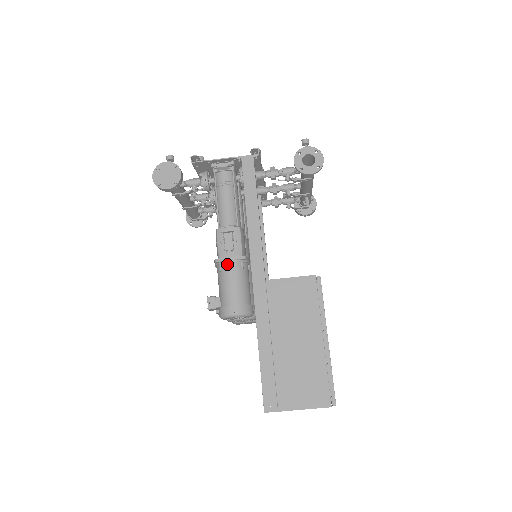
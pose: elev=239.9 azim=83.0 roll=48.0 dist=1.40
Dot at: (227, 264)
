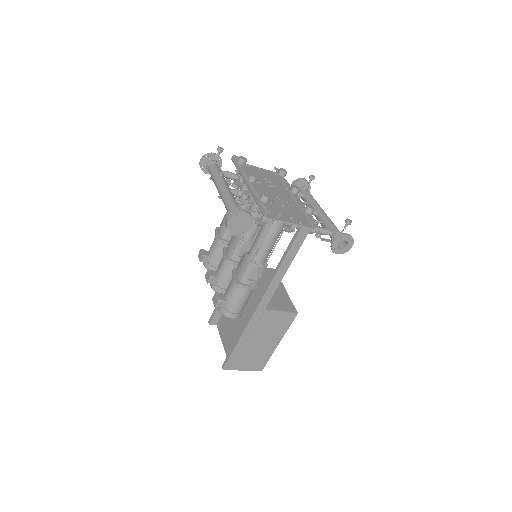
Dot at: (245, 289)
